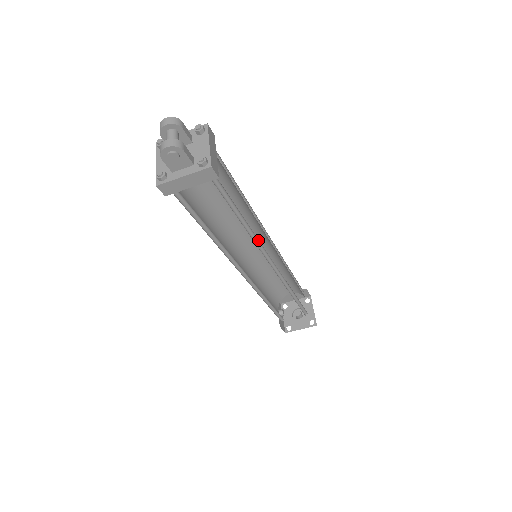
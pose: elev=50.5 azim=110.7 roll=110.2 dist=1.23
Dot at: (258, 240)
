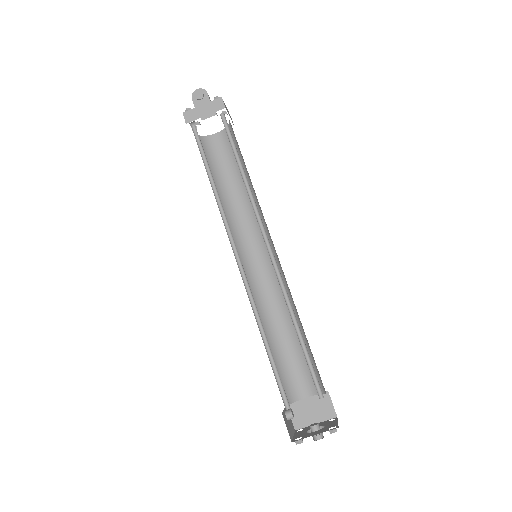
Dot at: (255, 203)
